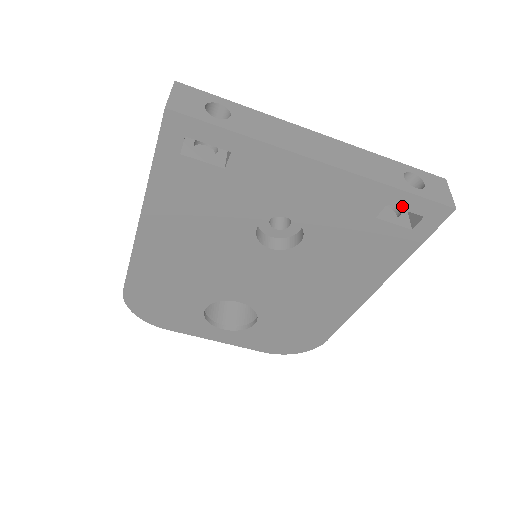
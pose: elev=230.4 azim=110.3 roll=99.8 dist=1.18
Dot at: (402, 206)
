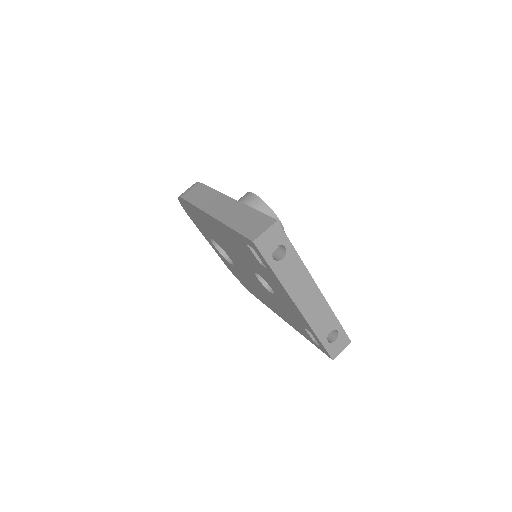
Dot at: (316, 339)
